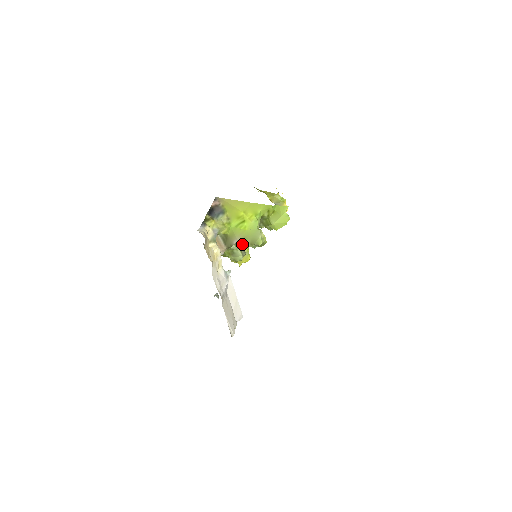
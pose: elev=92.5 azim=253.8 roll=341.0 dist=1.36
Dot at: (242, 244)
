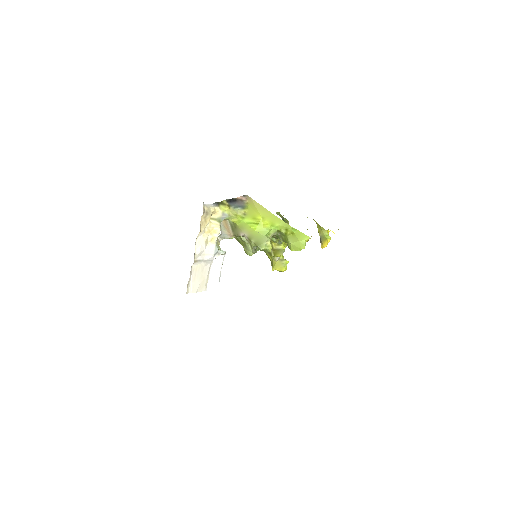
Dot at: (248, 240)
